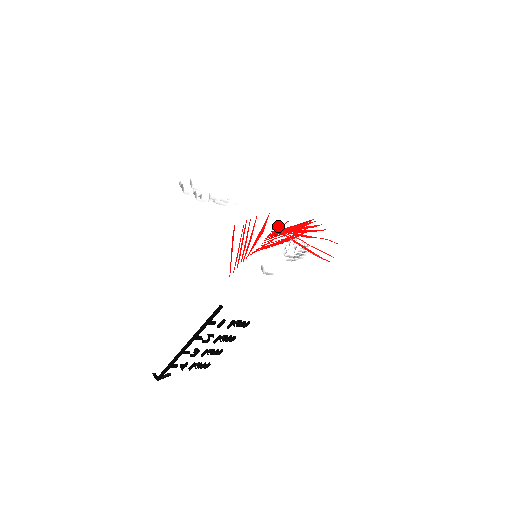
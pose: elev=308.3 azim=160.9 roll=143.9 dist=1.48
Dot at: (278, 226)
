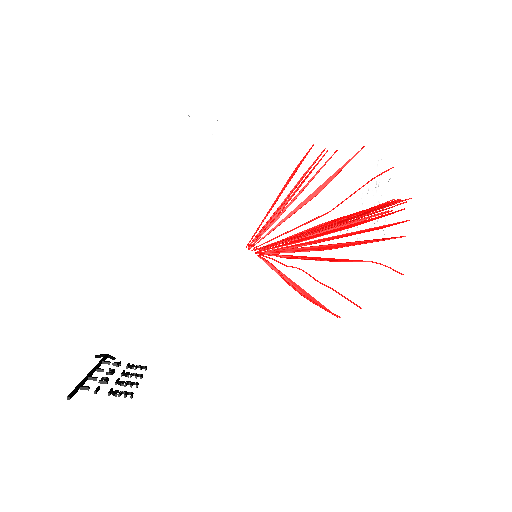
Dot at: occluded
